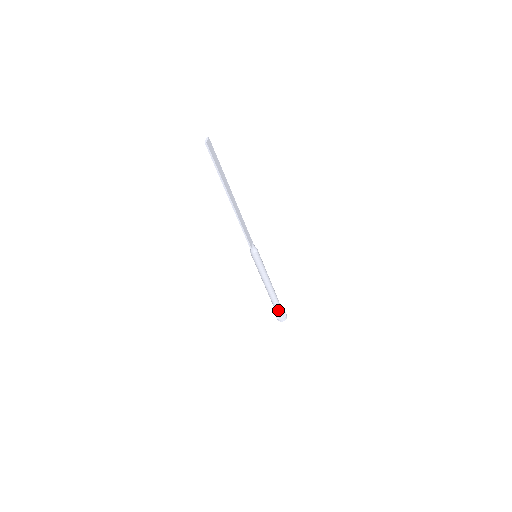
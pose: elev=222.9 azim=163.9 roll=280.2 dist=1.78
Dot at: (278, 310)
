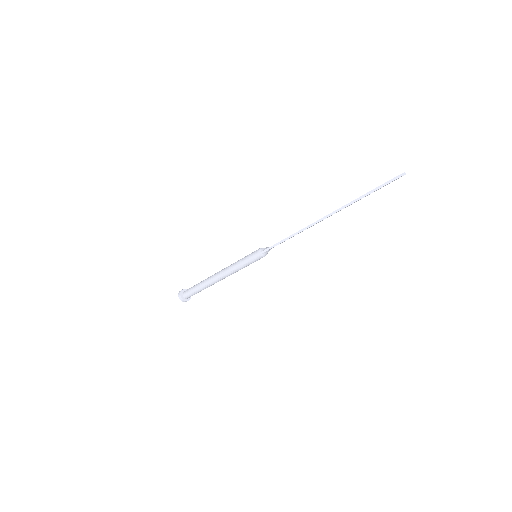
Dot at: (193, 292)
